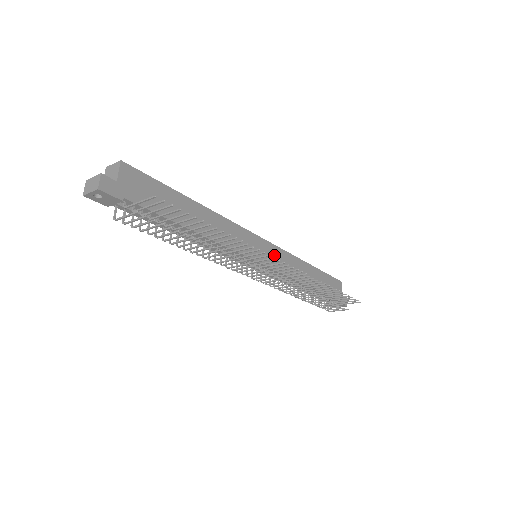
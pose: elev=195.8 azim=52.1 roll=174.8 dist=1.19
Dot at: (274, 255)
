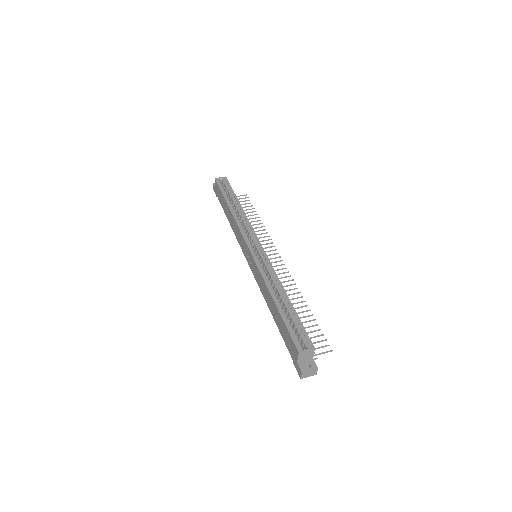
Dot at: occluded
